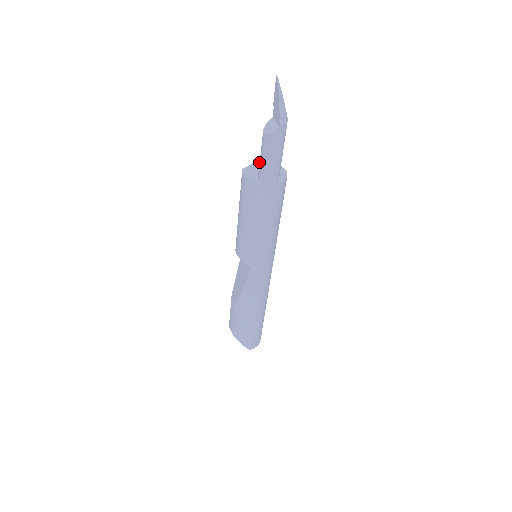
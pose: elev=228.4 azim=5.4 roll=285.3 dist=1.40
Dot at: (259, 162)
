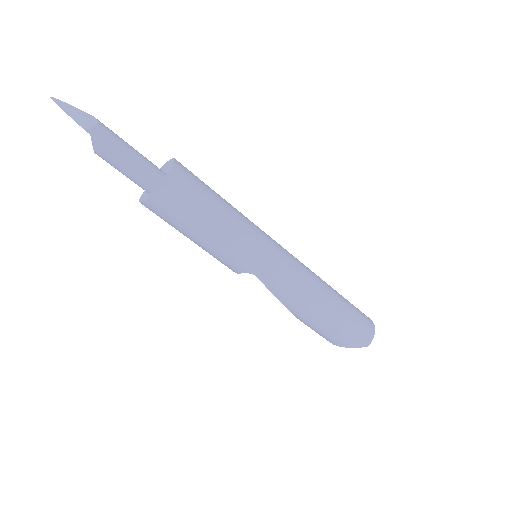
Dot at: occluded
